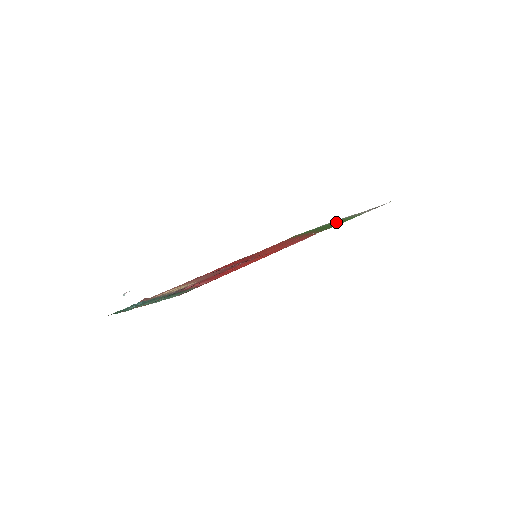
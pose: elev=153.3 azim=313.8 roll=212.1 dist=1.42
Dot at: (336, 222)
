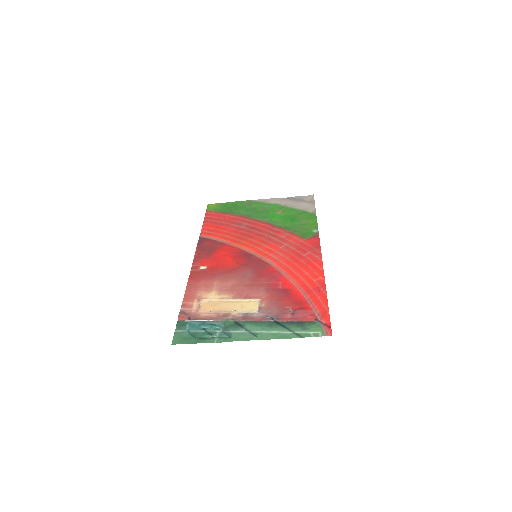
Dot at: (283, 213)
